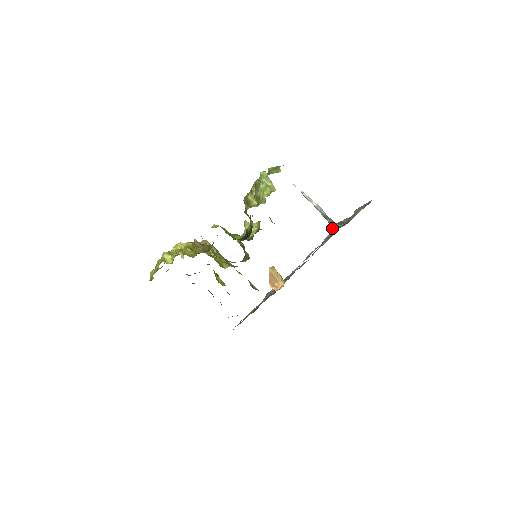
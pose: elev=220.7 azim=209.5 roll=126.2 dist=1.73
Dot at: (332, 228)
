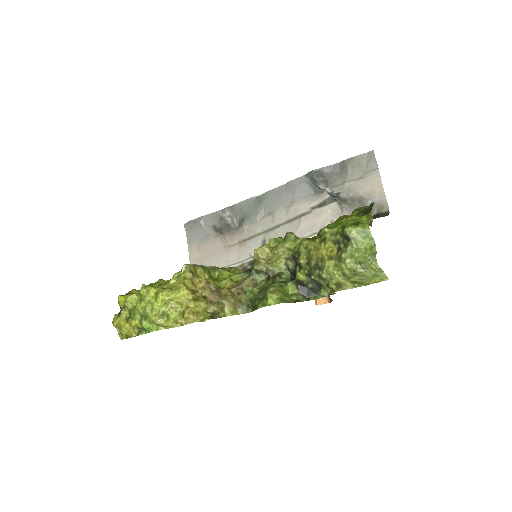
Dot at: (313, 181)
